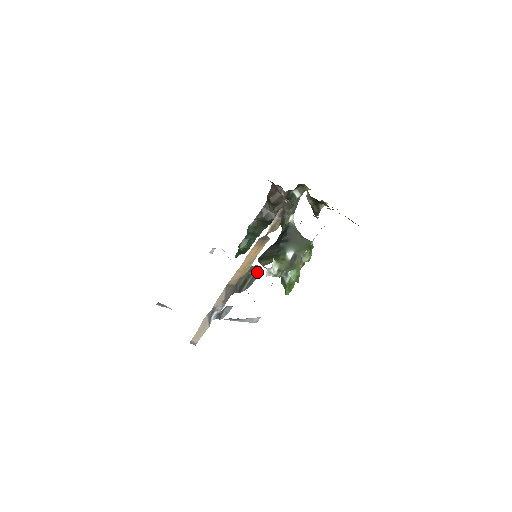
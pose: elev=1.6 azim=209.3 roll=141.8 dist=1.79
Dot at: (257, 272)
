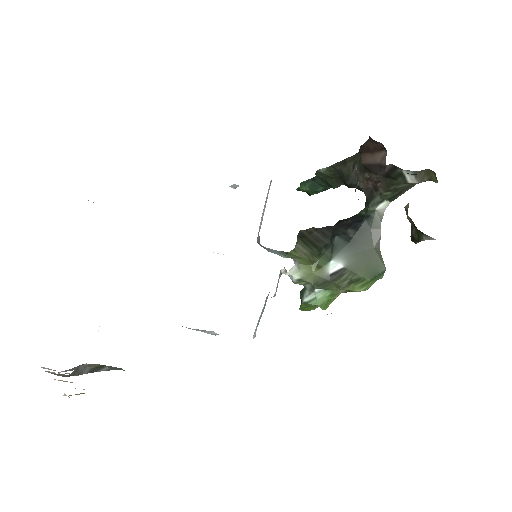
Dot at: occluded
